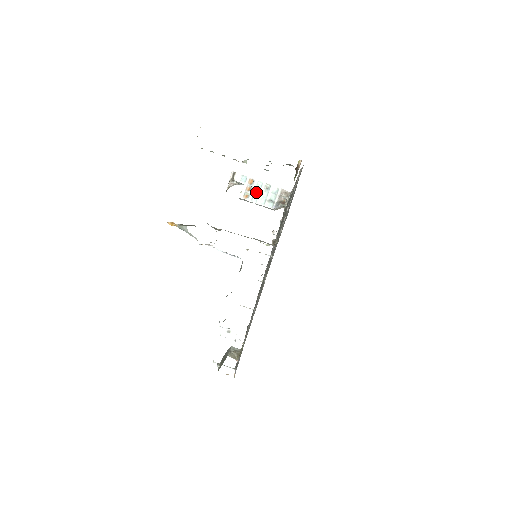
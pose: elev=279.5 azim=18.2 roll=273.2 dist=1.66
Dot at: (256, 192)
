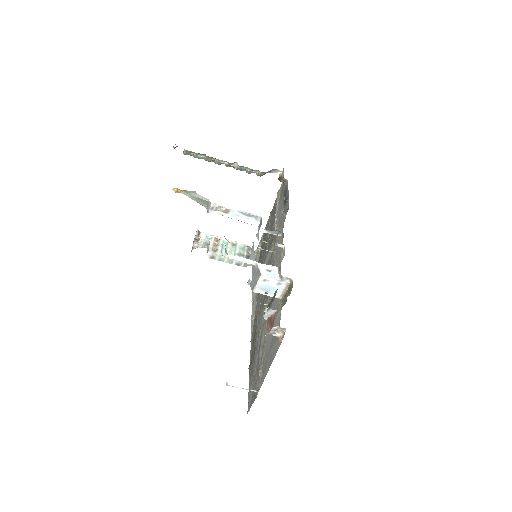
Dot at: (224, 247)
